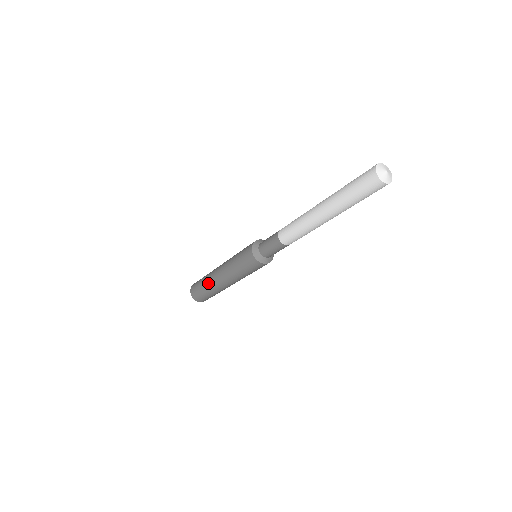
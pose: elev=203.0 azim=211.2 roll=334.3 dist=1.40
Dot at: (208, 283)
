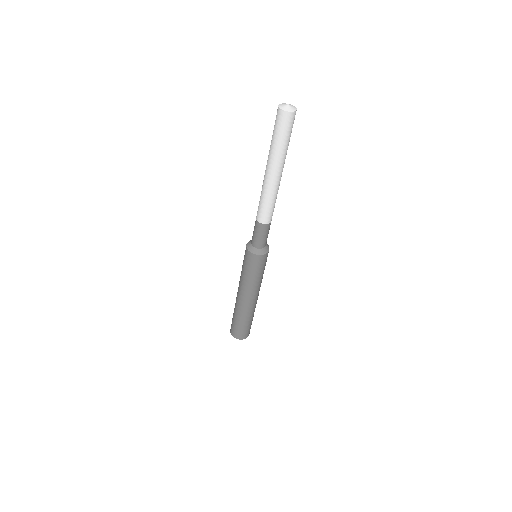
Dot at: occluded
